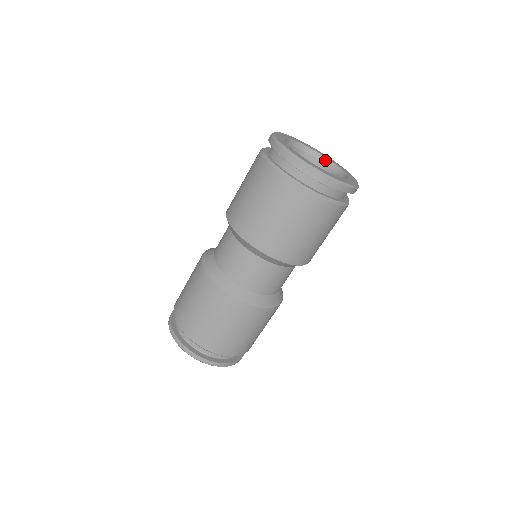
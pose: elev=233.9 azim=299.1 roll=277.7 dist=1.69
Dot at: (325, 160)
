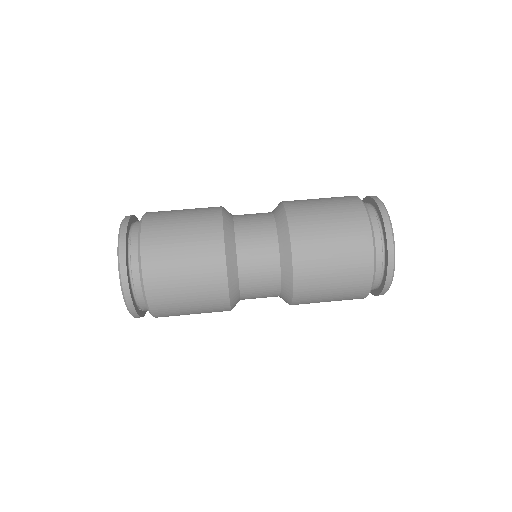
Dot at: occluded
